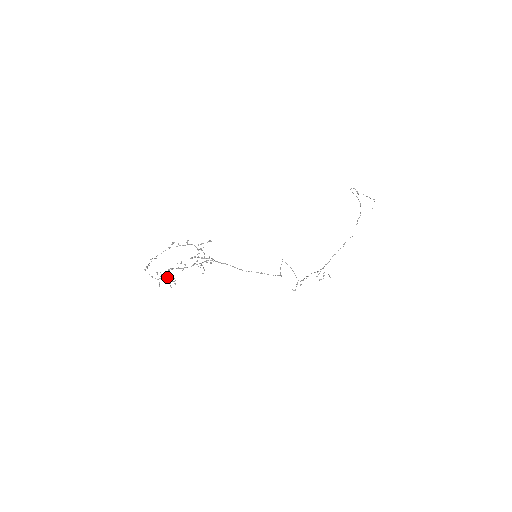
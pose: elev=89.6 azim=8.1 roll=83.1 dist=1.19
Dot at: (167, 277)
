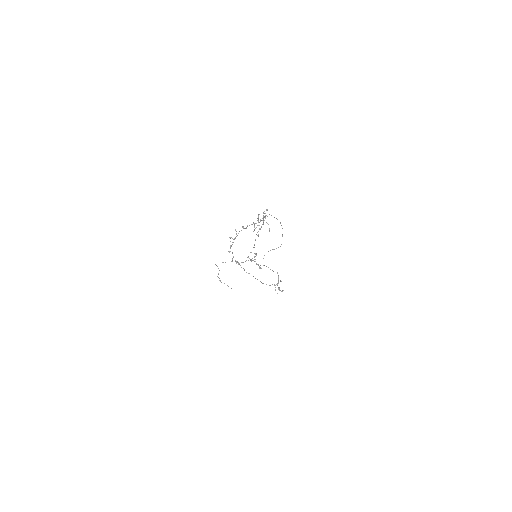
Dot at: (256, 255)
